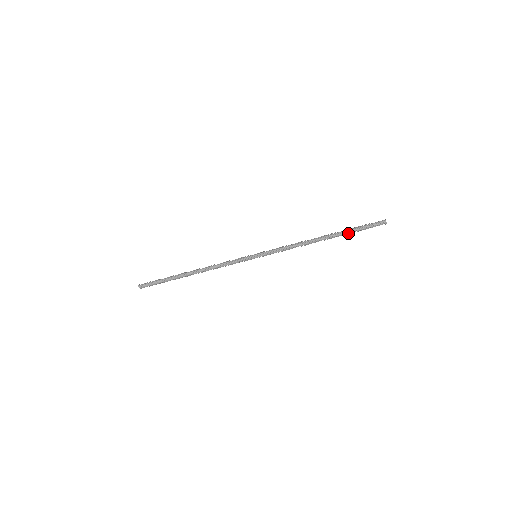
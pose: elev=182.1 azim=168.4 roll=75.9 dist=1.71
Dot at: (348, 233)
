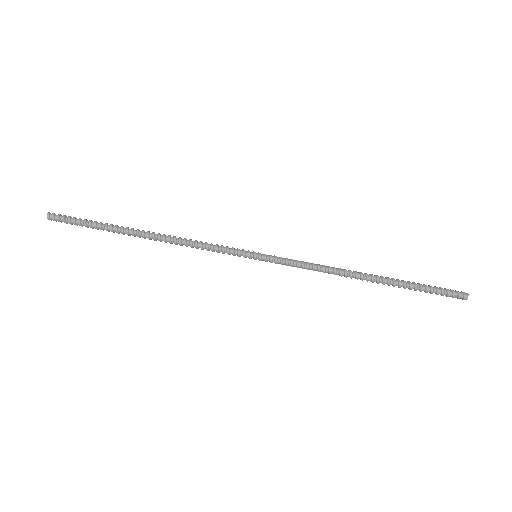
Dot at: occluded
